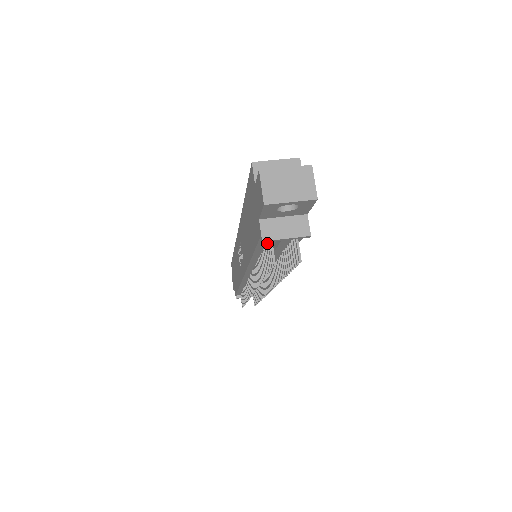
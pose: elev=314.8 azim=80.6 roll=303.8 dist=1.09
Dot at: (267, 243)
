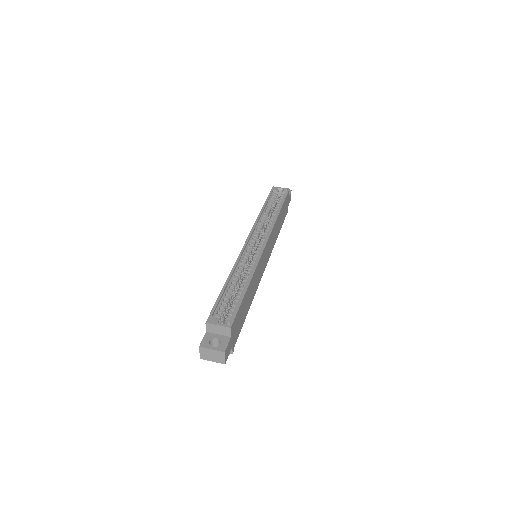
Dot at: occluded
